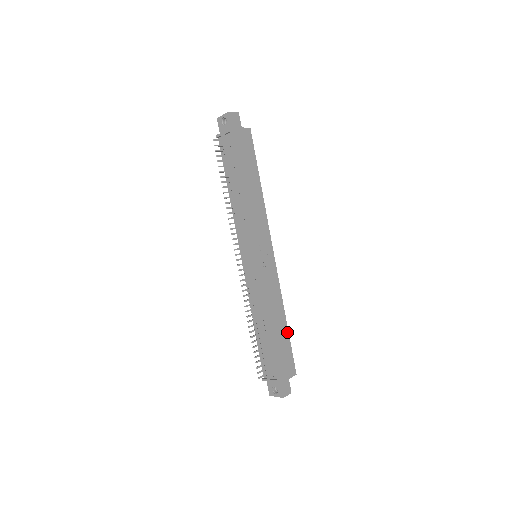
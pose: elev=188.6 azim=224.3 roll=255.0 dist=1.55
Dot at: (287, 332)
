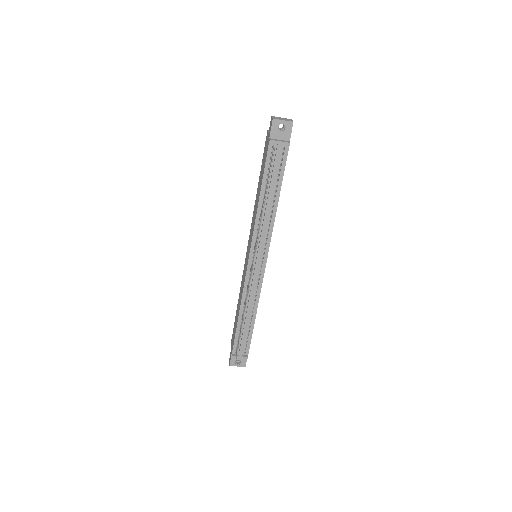
Dot at: occluded
